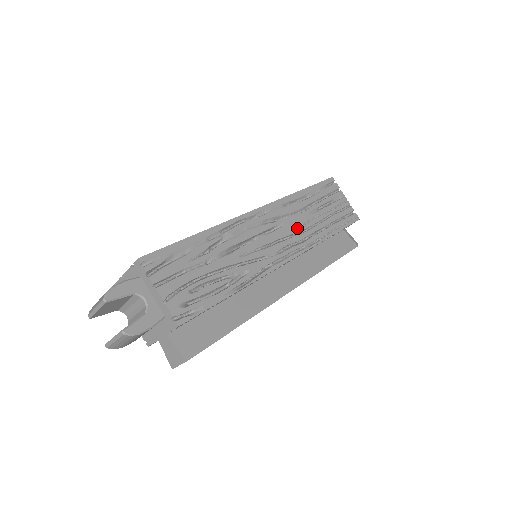
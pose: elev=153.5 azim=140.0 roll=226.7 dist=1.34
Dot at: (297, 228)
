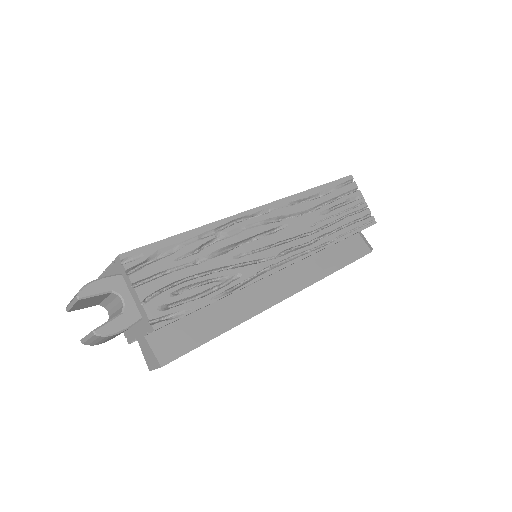
Dot at: (303, 230)
